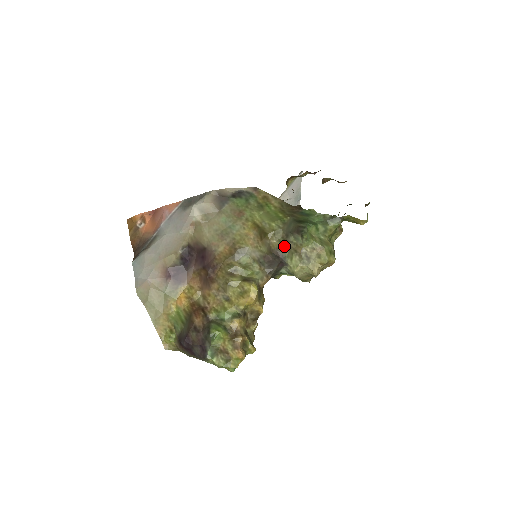
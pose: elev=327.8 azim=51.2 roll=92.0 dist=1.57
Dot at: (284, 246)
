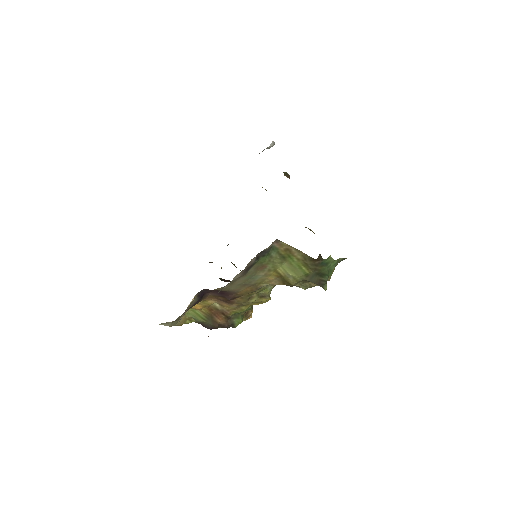
Dot at: occluded
